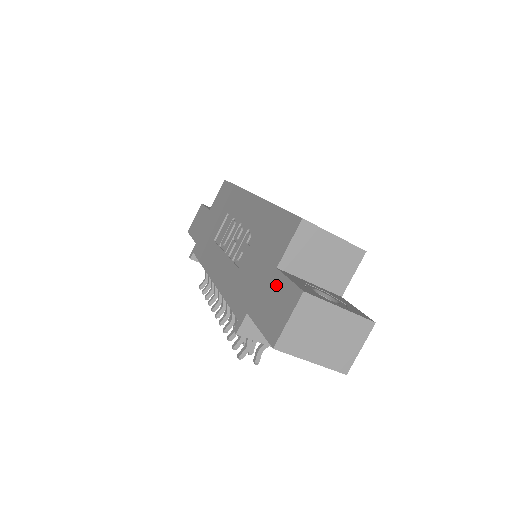
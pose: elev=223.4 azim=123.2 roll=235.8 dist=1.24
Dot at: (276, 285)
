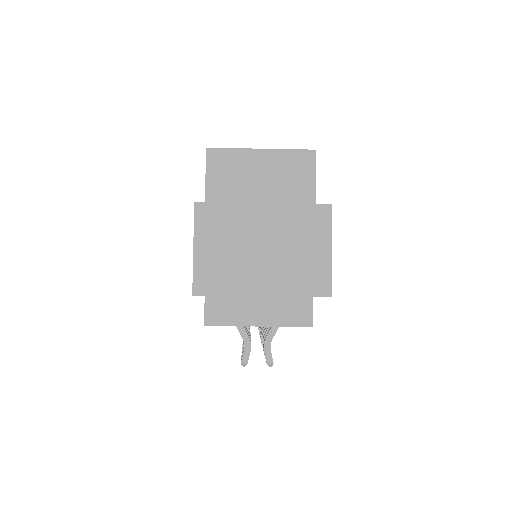
Dot at: occluded
